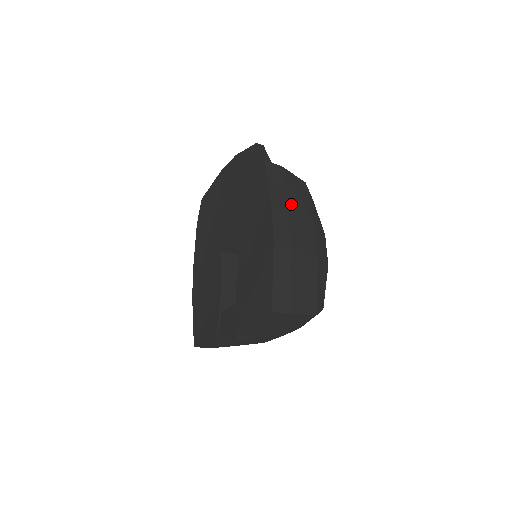
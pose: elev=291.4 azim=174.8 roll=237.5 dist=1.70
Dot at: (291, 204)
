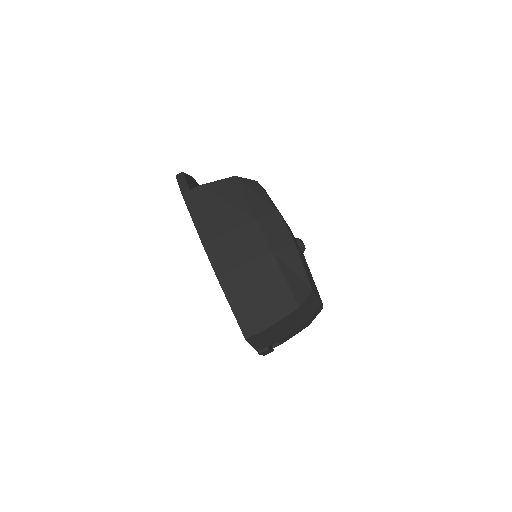
Dot at: (221, 220)
